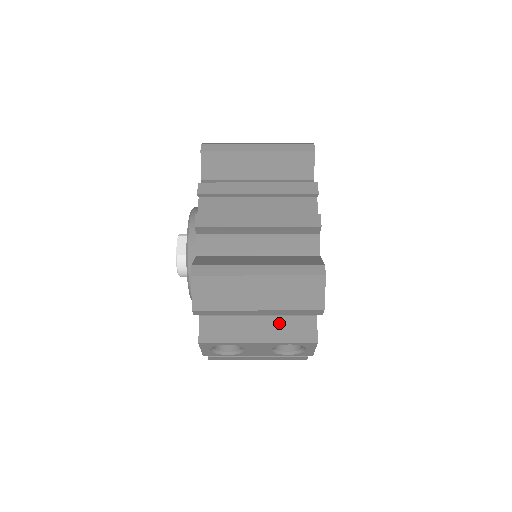
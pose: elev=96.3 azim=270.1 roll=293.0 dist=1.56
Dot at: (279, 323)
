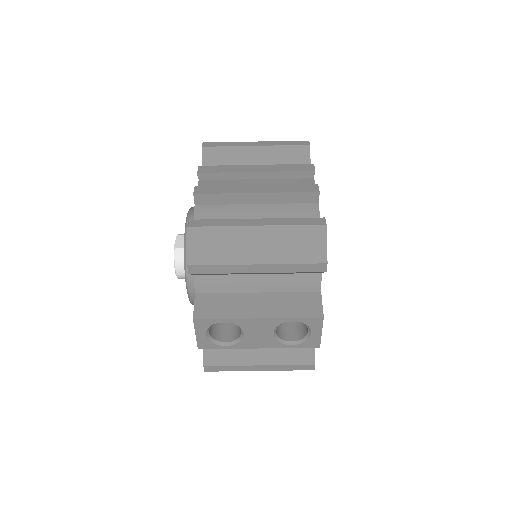
Dot at: (281, 299)
